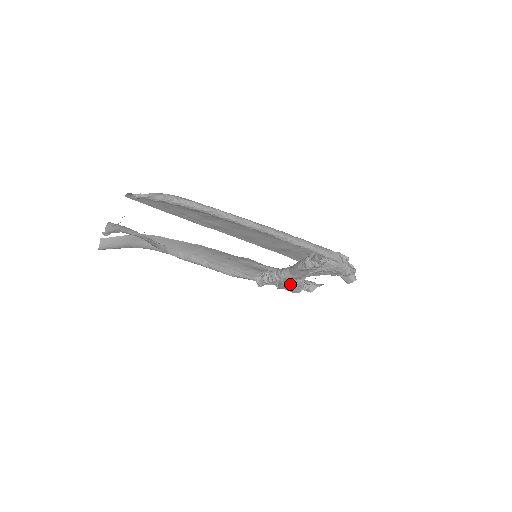
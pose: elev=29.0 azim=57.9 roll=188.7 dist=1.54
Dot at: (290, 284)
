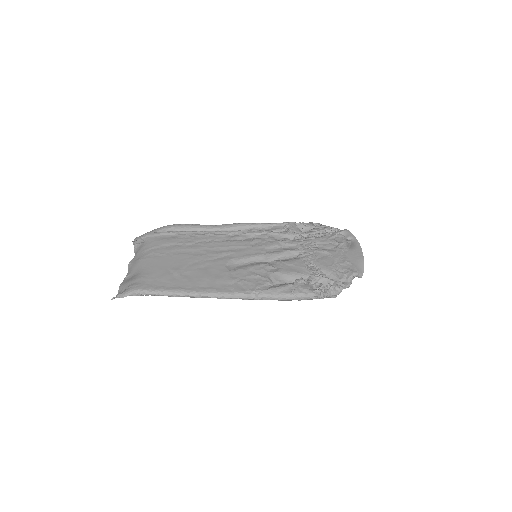
Dot at: occluded
